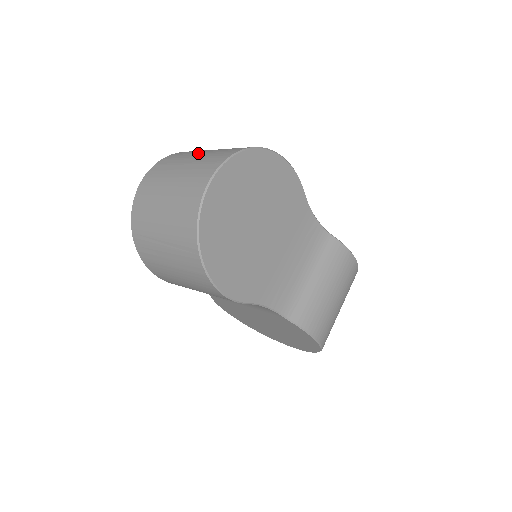
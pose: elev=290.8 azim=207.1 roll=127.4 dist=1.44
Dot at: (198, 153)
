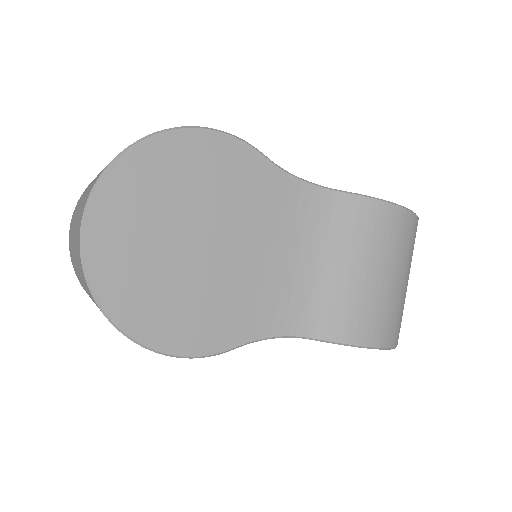
Dot at: (99, 173)
